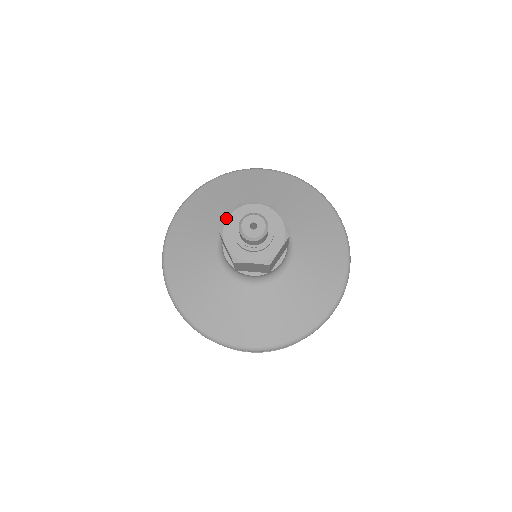
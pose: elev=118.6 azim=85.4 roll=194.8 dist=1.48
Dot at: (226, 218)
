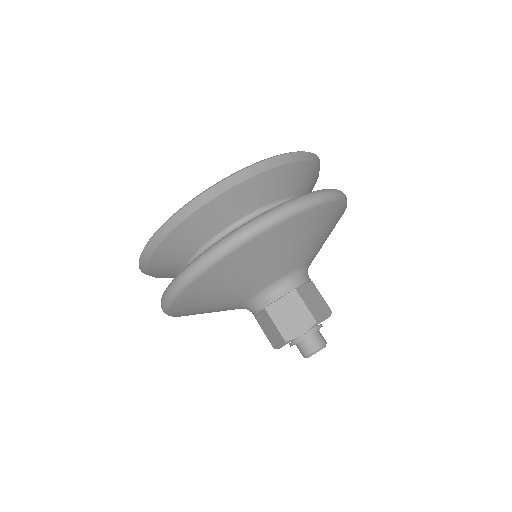
Dot at: (239, 303)
